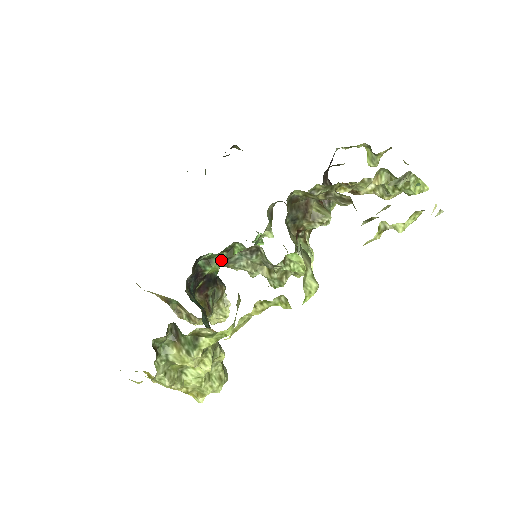
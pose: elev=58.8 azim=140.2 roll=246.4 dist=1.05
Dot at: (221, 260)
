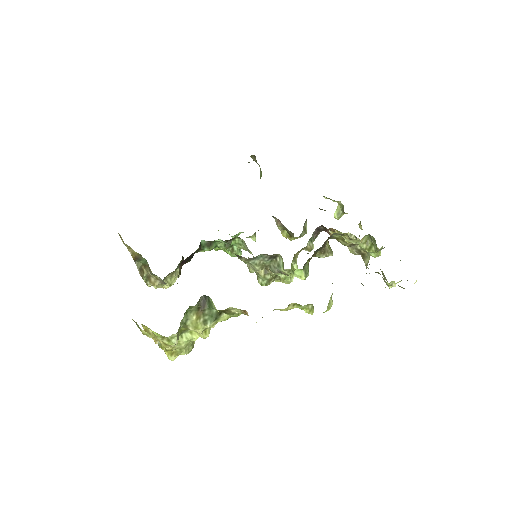
Dot at: (218, 246)
